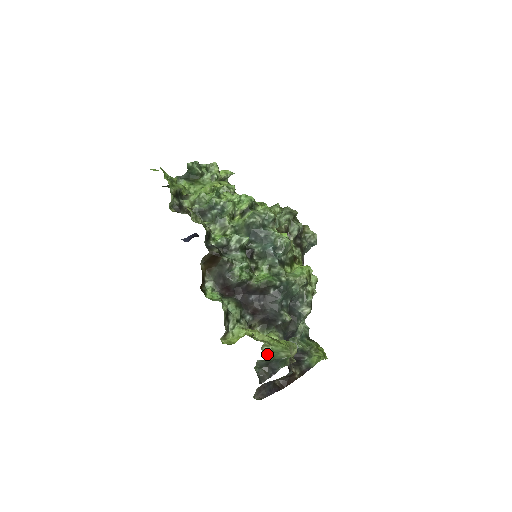
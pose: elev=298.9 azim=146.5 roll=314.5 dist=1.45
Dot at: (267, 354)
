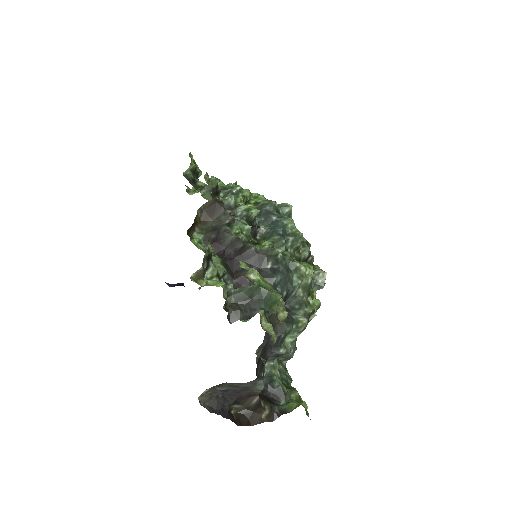
Dot at: (251, 280)
